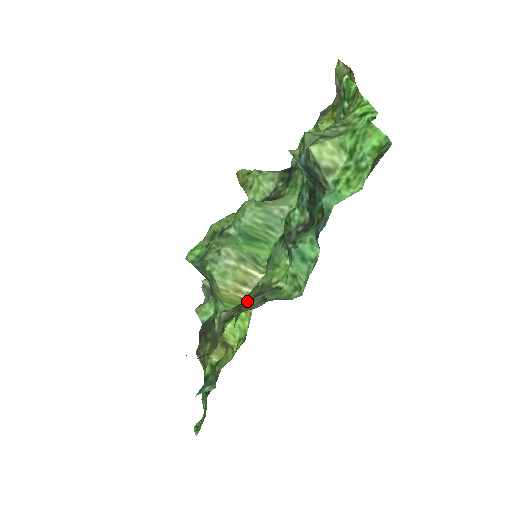
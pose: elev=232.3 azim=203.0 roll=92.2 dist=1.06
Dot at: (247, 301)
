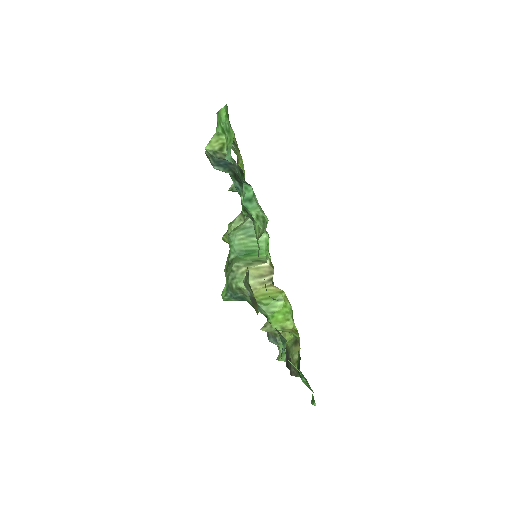
Dot at: occluded
